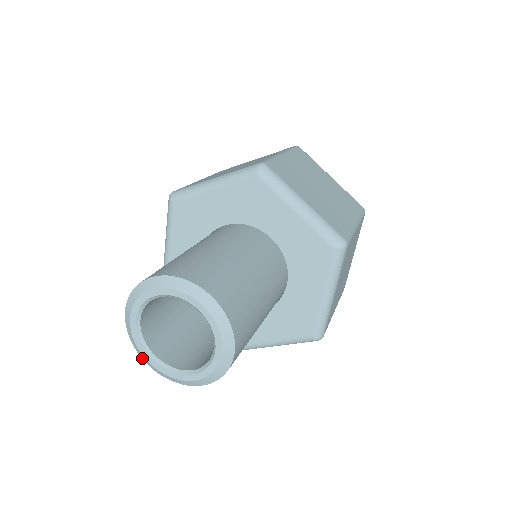
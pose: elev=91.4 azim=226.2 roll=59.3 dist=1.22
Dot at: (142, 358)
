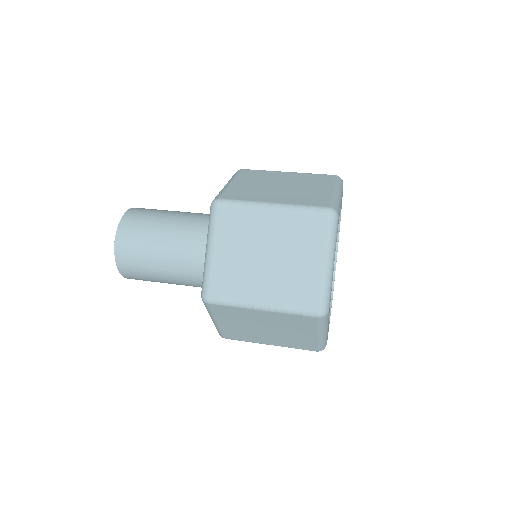
Dot at: occluded
